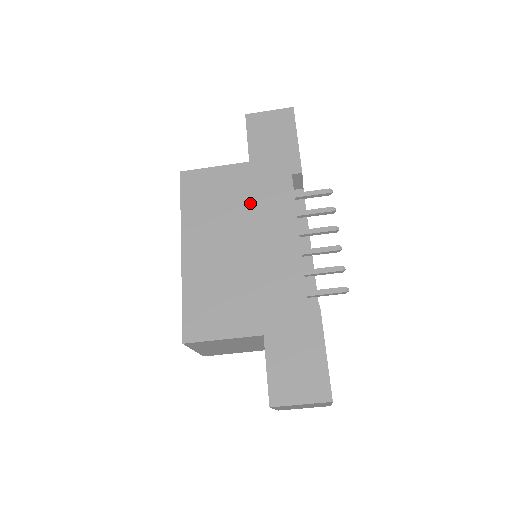
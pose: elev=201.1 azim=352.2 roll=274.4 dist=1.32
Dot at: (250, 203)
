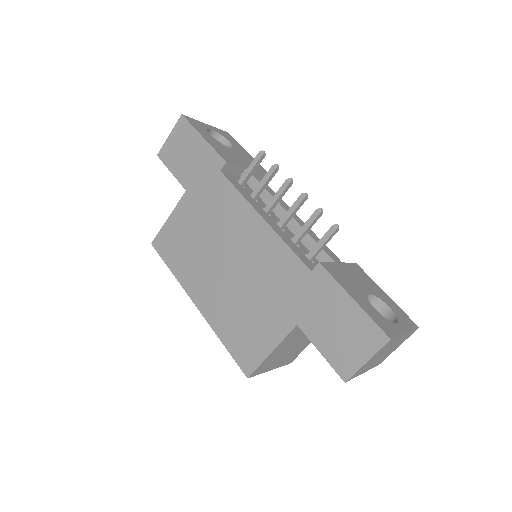
Dot at: (210, 224)
